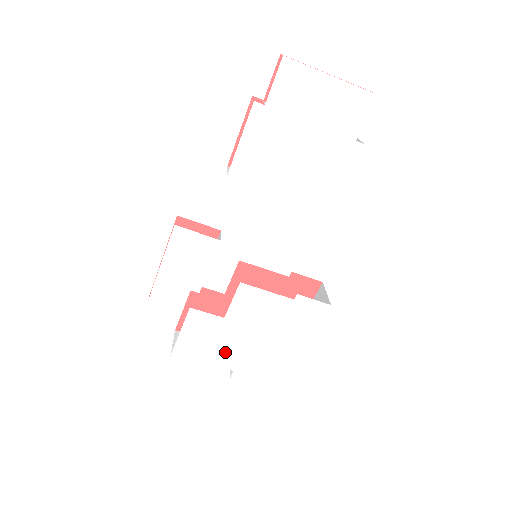
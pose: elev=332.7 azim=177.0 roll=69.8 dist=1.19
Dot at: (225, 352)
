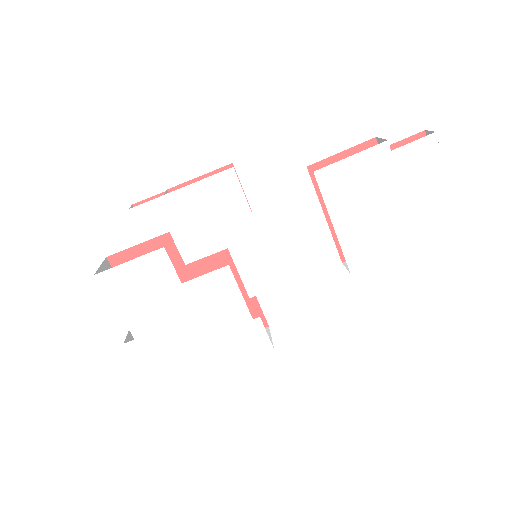
Dot at: (147, 315)
